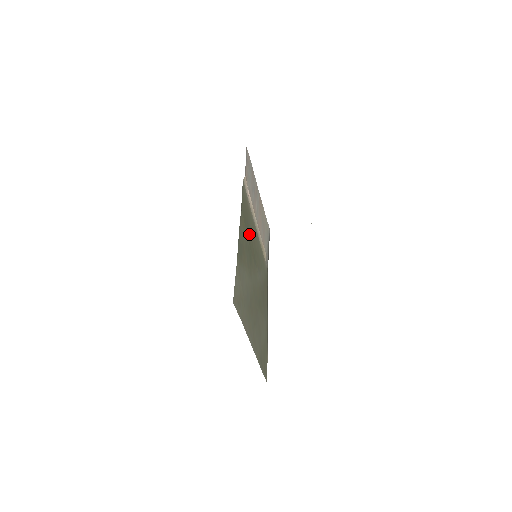
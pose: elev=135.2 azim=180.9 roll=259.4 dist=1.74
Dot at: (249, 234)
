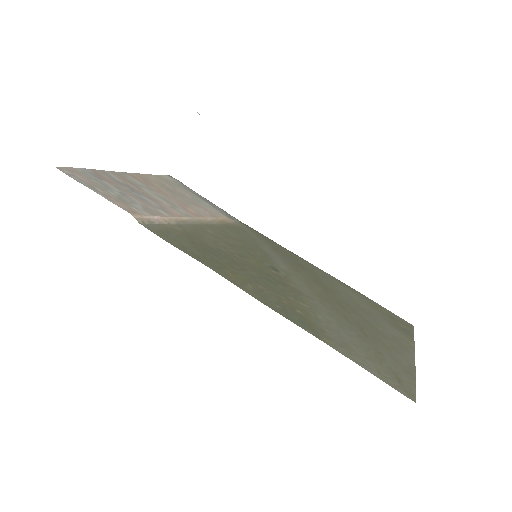
Dot at: (233, 260)
